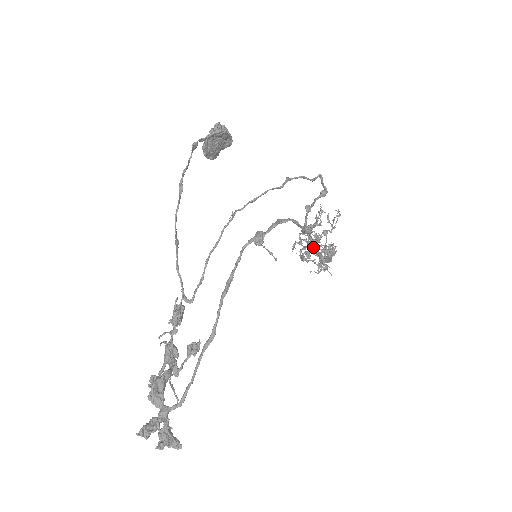
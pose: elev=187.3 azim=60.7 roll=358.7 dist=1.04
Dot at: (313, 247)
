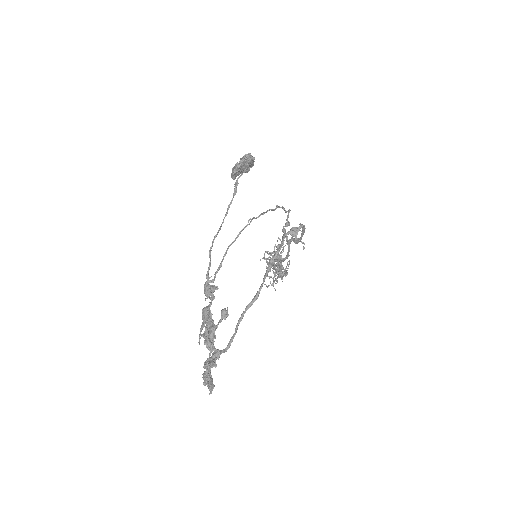
Dot at: (281, 261)
